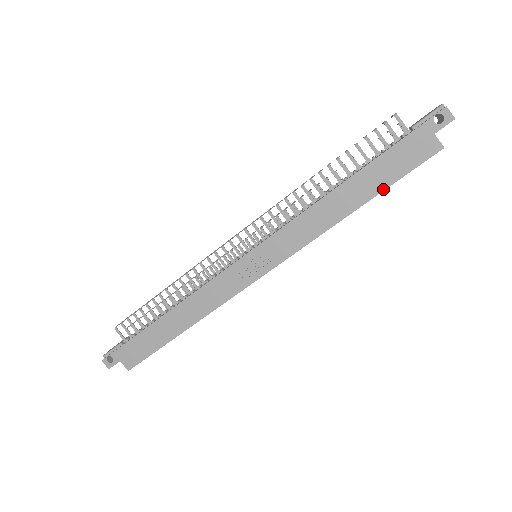
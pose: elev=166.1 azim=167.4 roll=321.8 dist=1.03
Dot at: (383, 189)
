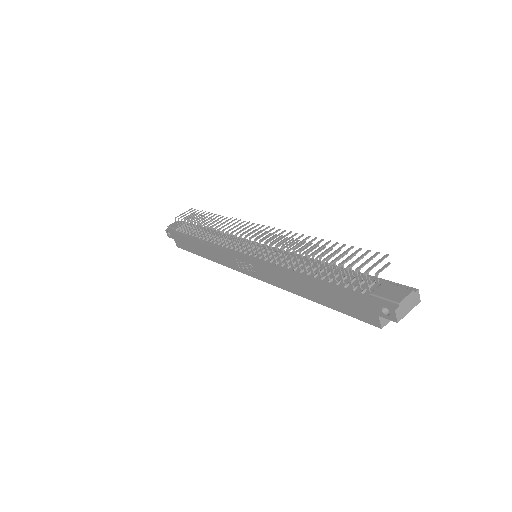
Dot at: (332, 308)
